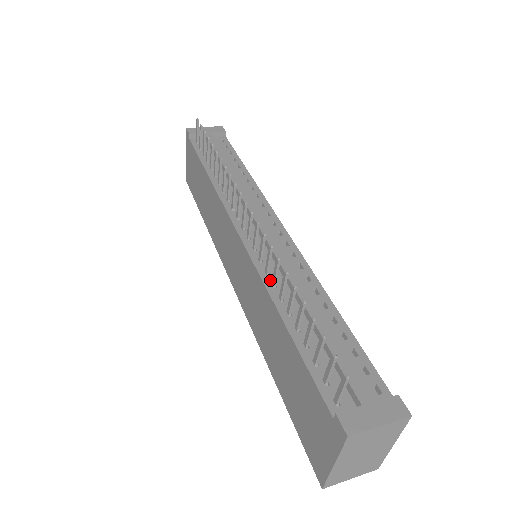
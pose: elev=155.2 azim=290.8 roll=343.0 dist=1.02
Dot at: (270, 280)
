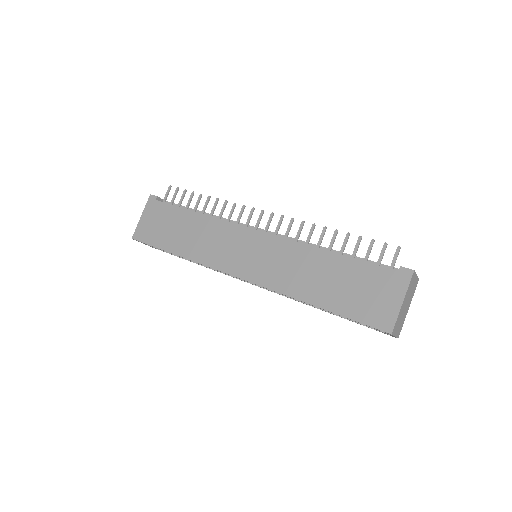
Dot at: (302, 244)
